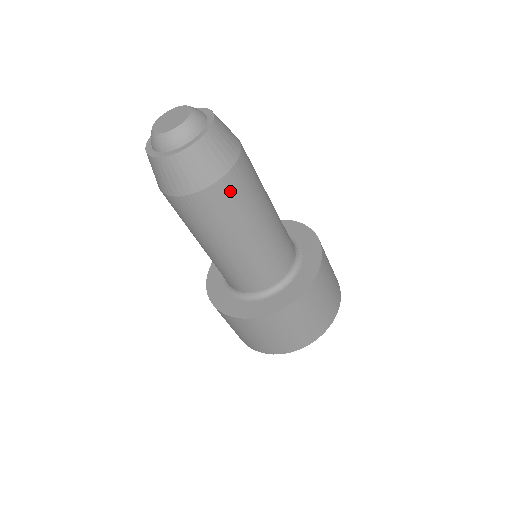
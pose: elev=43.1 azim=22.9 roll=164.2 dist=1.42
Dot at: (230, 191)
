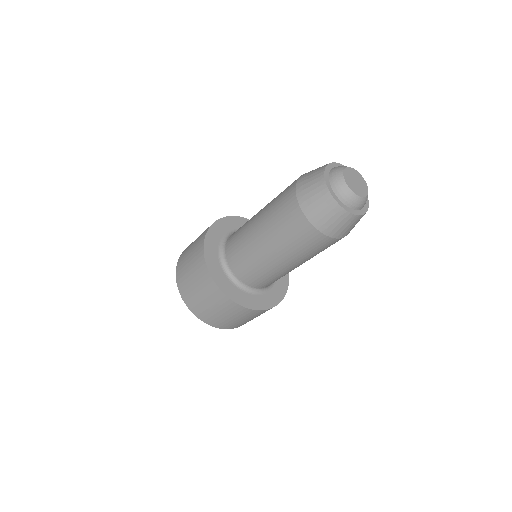
Dot at: (322, 244)
